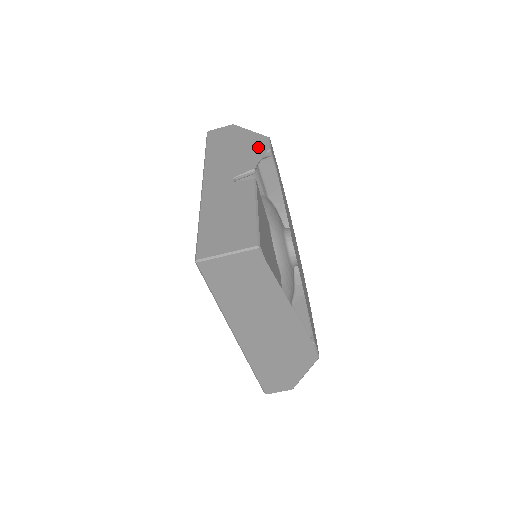
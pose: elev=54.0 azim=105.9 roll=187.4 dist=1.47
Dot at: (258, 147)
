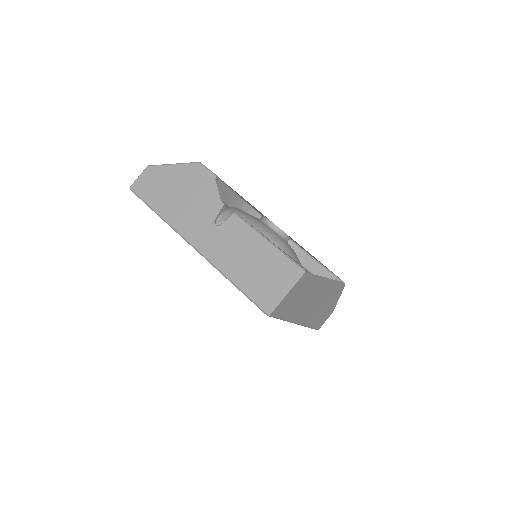
Dot at: (201, 179)
